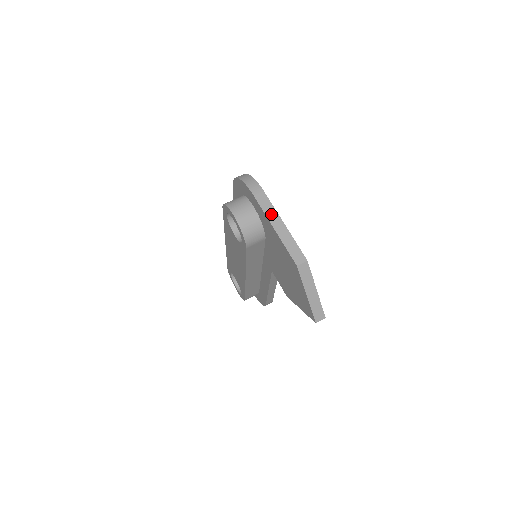
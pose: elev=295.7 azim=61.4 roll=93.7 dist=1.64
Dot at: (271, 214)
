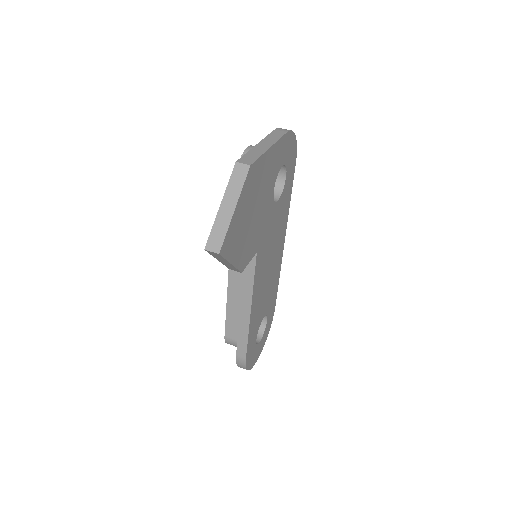
Dot at: (270, 139)
